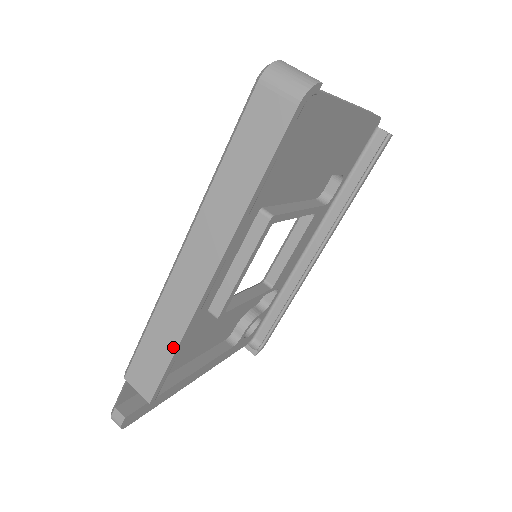
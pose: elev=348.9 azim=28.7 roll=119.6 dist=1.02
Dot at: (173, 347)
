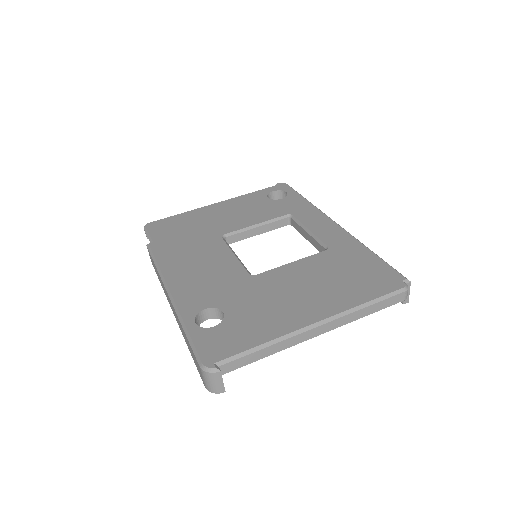
Dot at: occluded
